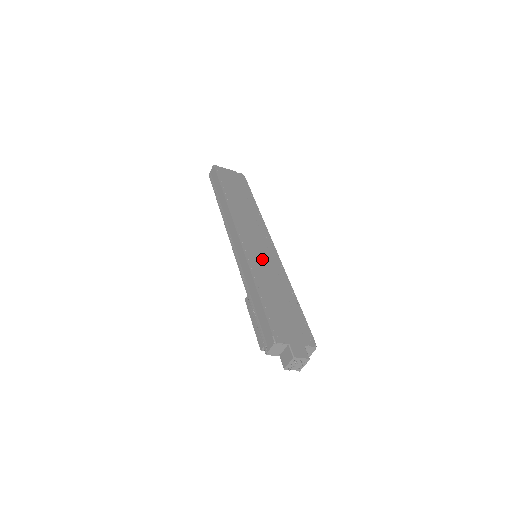
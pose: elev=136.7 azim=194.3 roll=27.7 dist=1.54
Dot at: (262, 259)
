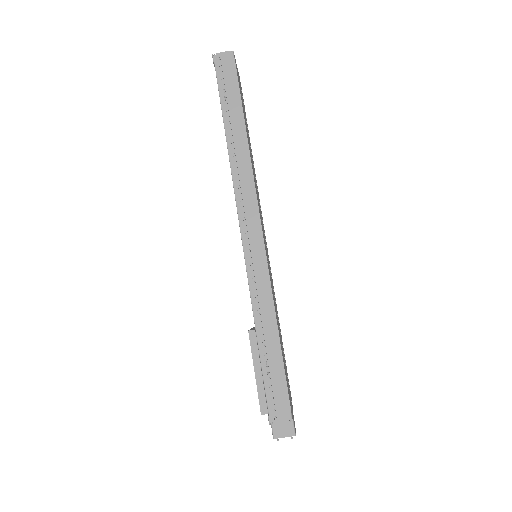
Dot at: (270, 273)
